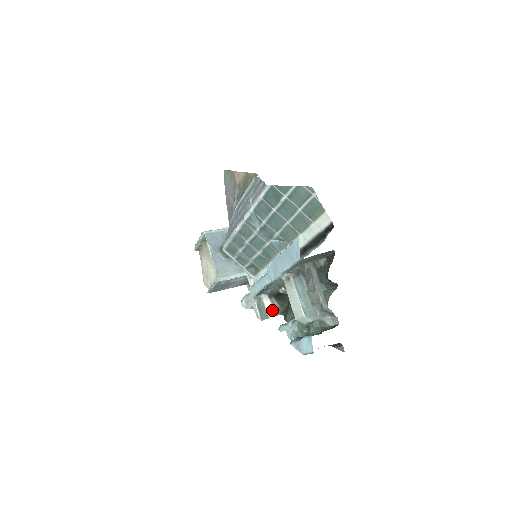
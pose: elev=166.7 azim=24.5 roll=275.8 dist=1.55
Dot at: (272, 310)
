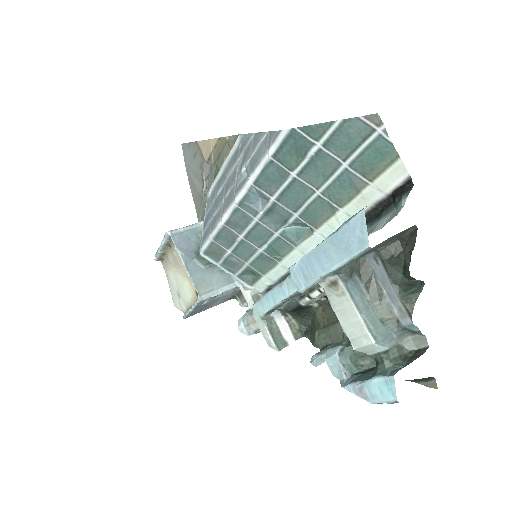
Dot at: (290, 332)
